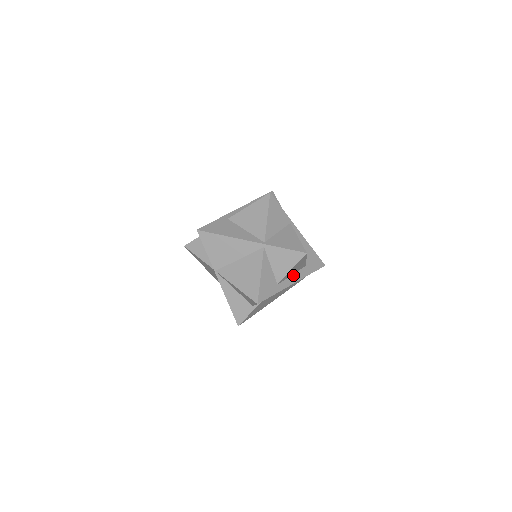
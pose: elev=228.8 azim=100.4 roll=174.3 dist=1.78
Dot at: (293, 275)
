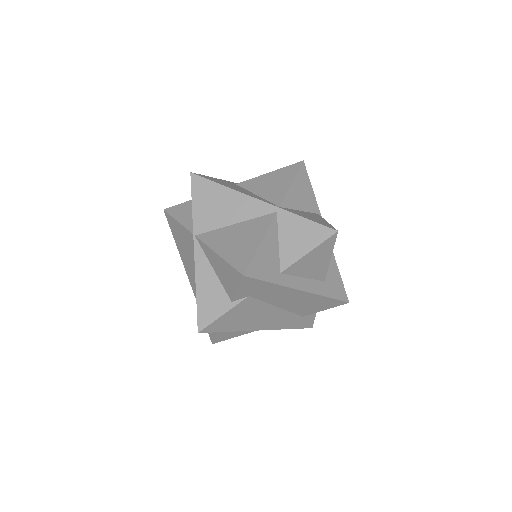
Dot at: (305, 279)
